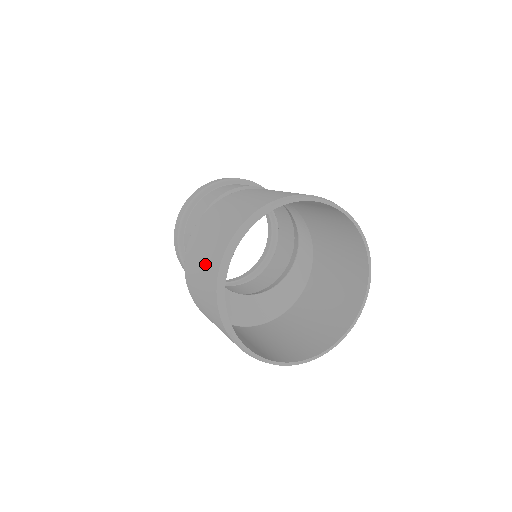
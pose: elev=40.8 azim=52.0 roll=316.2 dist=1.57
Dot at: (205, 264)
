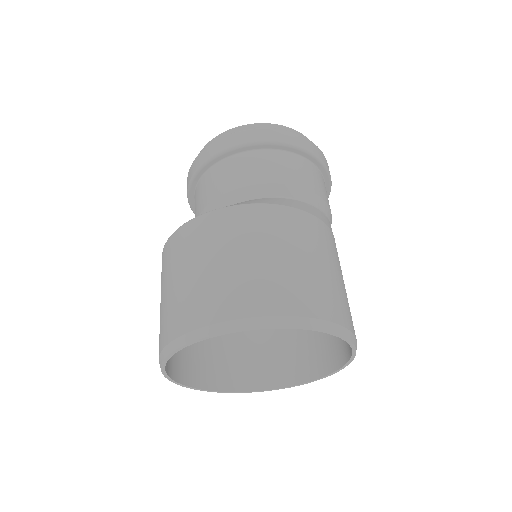
Dot at: (231, 276)
